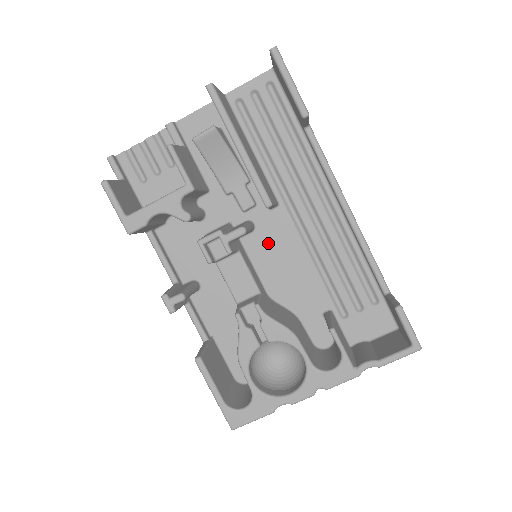
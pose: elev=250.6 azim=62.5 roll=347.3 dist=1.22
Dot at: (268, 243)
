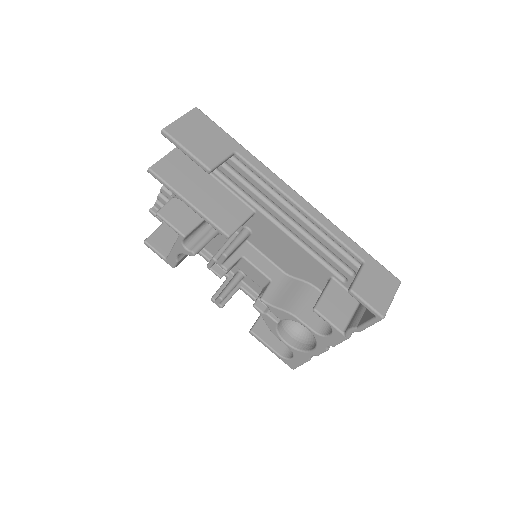
Dot at: (265, 239)
